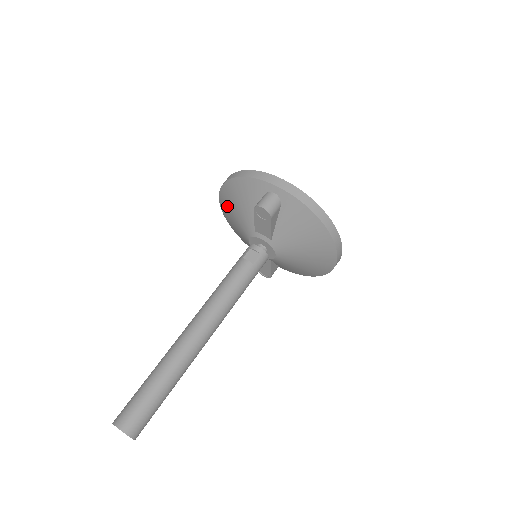
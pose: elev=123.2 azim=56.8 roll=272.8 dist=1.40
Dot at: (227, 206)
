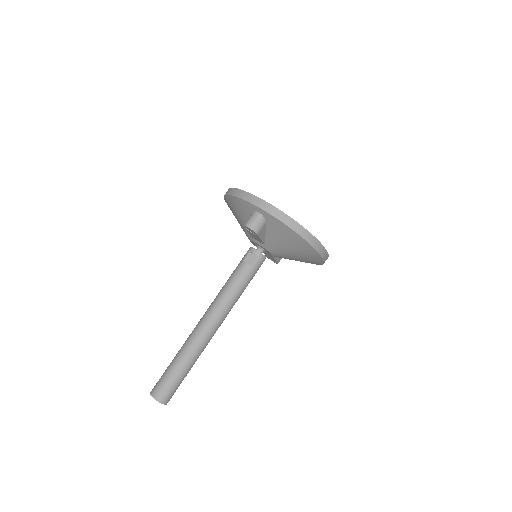
Dot at: occluded
